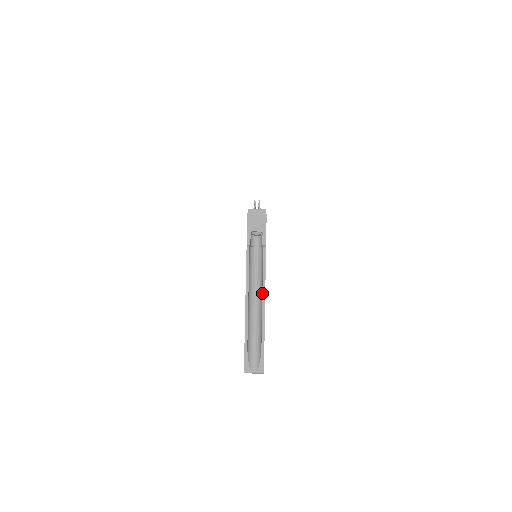
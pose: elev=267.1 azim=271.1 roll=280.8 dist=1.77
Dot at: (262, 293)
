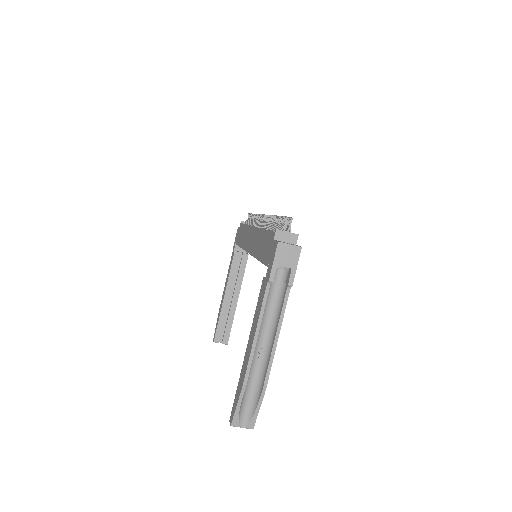
Dot at: (274, 342)
